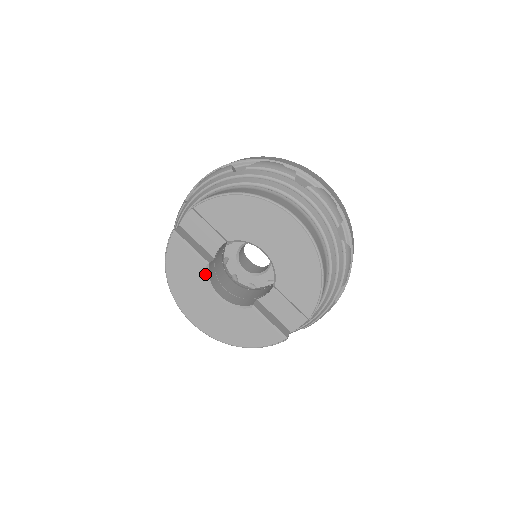
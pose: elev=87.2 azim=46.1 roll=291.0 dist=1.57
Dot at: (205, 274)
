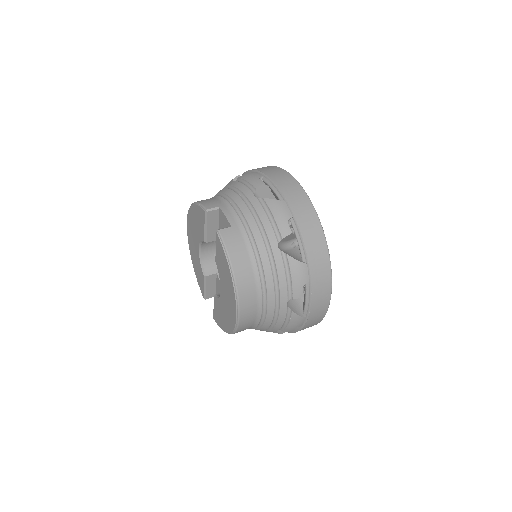
Dot at: (201, 239)
